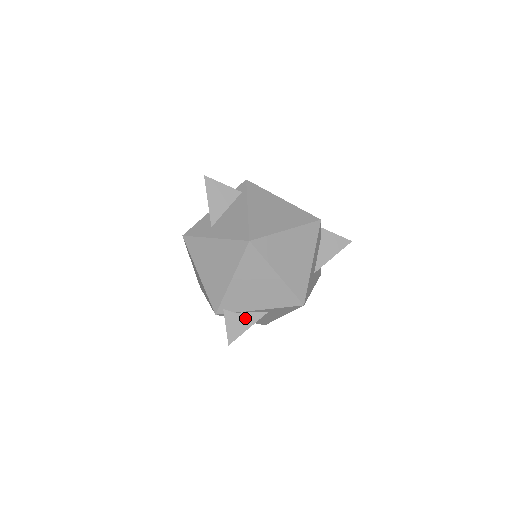
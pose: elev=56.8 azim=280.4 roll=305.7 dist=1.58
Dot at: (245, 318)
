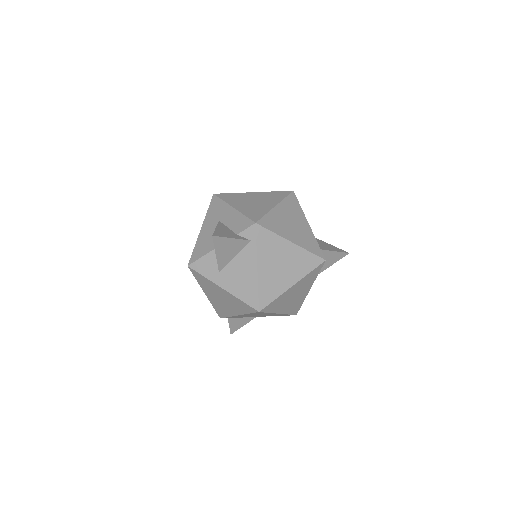
Dot at: (245, 318)
